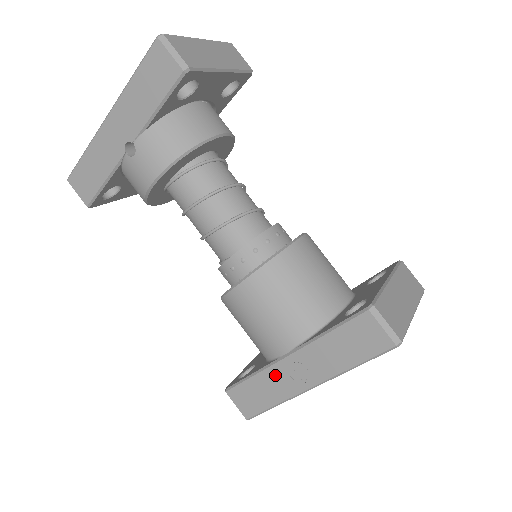
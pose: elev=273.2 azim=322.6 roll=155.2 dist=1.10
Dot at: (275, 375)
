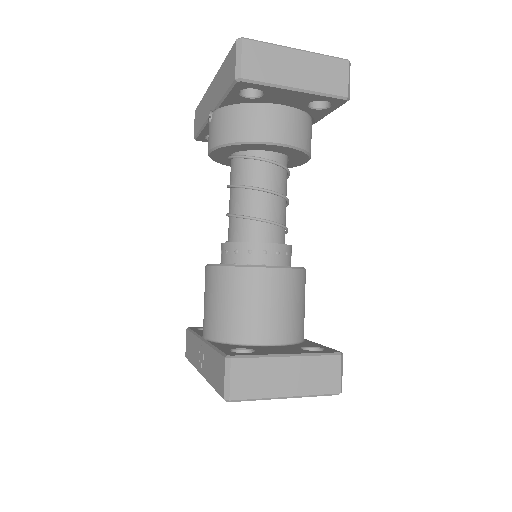
Dot at: (197, 345)
